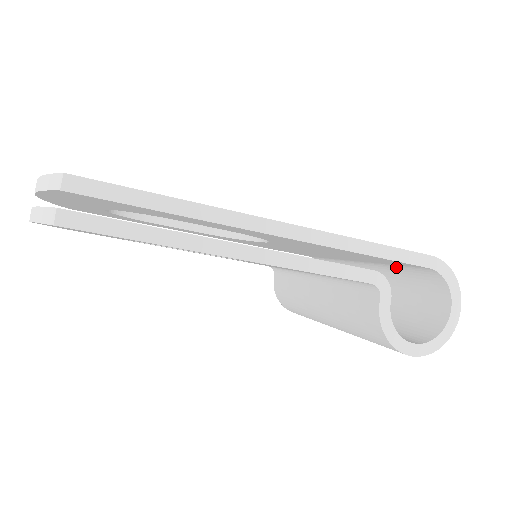
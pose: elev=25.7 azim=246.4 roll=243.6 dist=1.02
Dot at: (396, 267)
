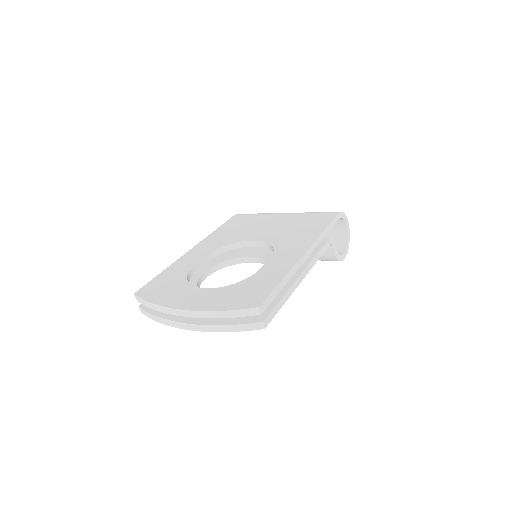
Dot at: occluded
